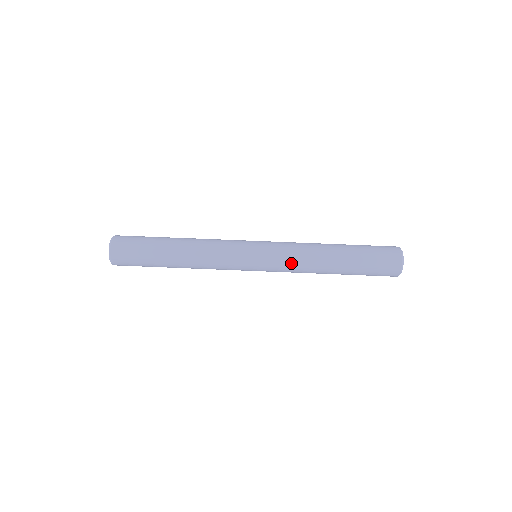
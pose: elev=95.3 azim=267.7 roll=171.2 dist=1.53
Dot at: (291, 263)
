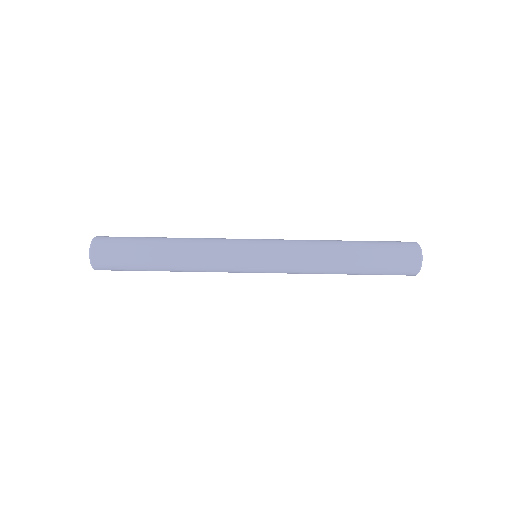
Dot at: (294, 273)
